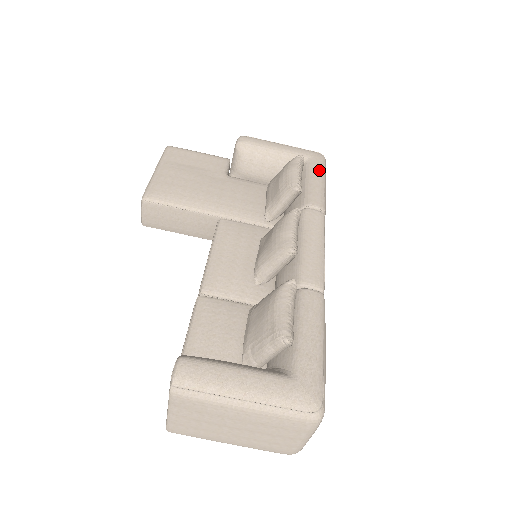
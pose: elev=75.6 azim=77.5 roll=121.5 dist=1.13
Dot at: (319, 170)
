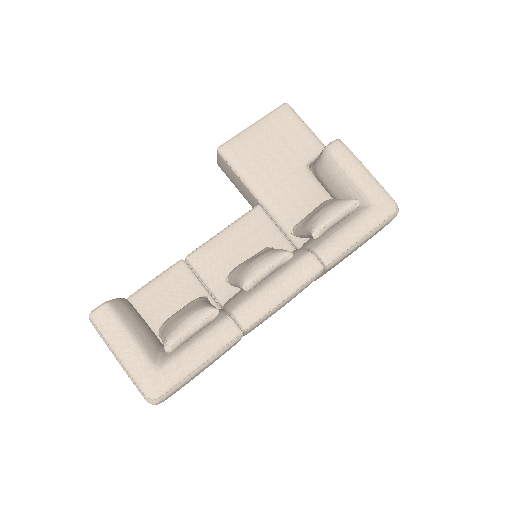
Dot at: (370, 223)
